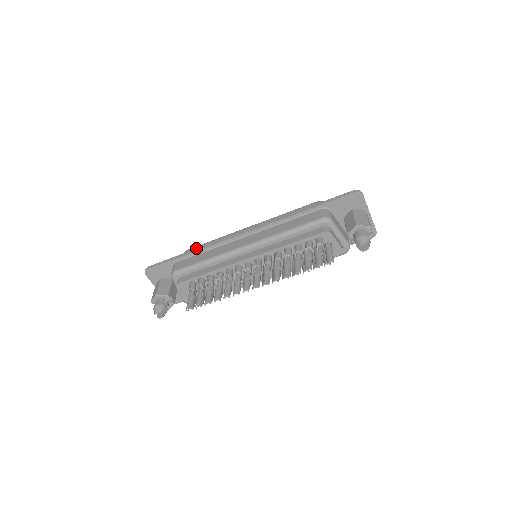
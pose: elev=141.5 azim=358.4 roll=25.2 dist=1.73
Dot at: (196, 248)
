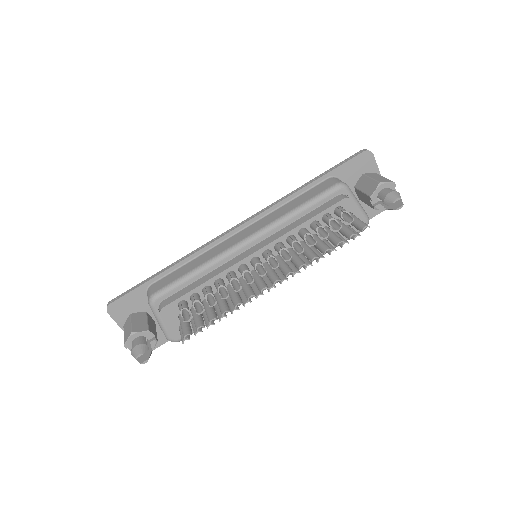
Dot at: occluded
